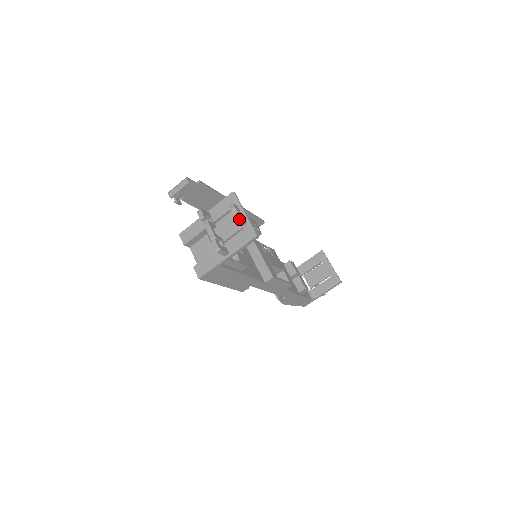
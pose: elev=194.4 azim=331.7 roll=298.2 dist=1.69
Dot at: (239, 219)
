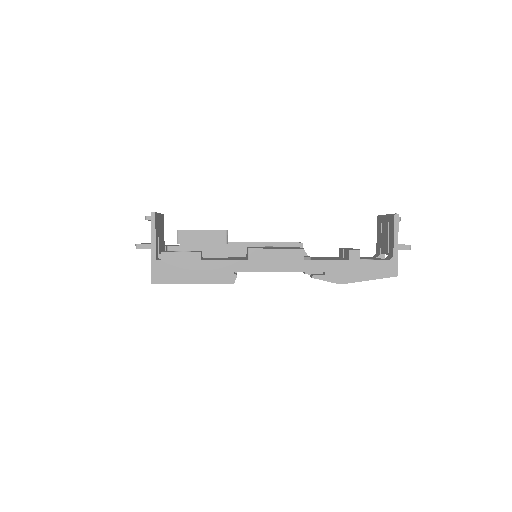
Dot at: (145, 217)
